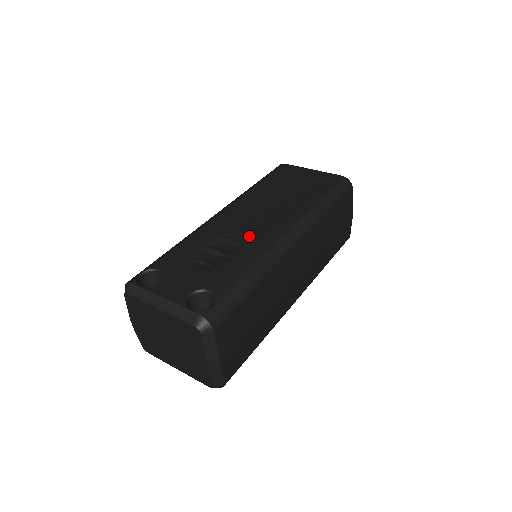
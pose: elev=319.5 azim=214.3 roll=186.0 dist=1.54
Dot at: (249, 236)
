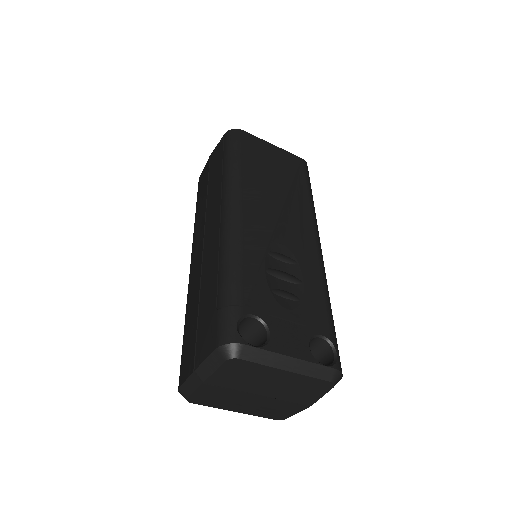
Dot at: (295, 250)
